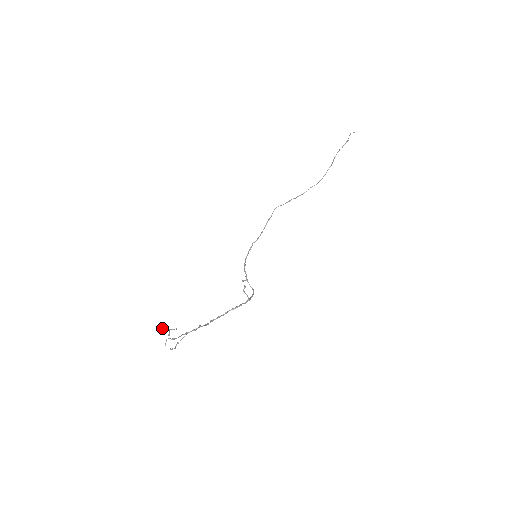
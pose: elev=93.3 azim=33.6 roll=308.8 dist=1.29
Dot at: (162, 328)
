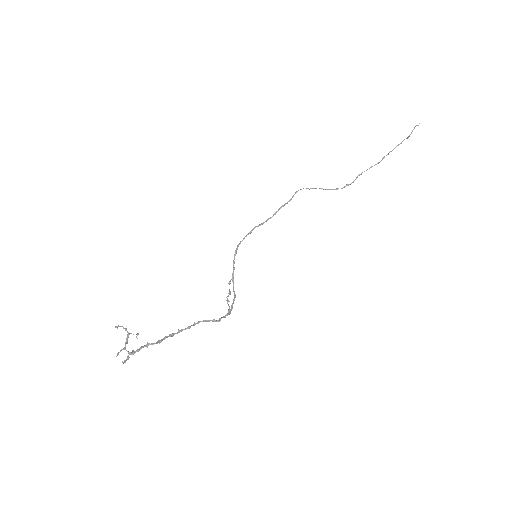
Dot at: occluded
